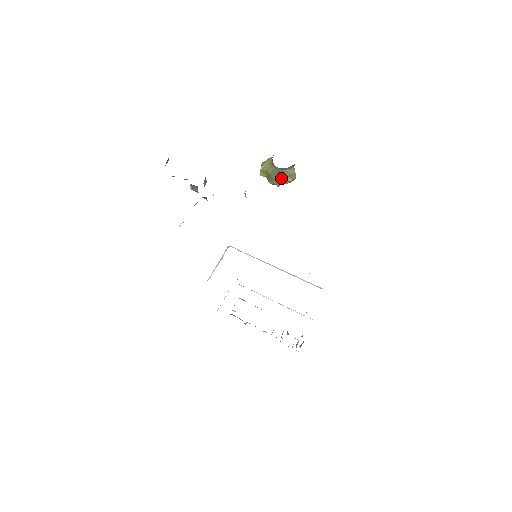
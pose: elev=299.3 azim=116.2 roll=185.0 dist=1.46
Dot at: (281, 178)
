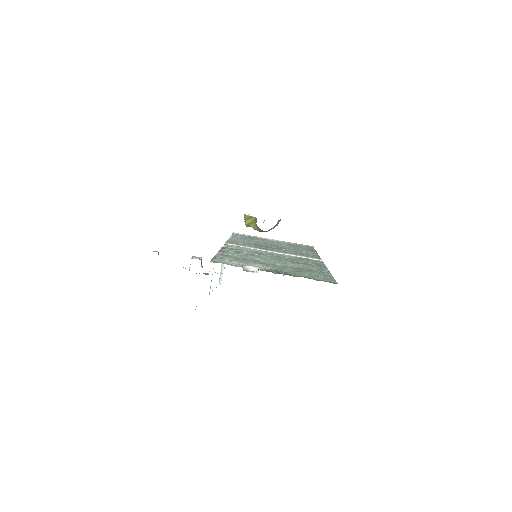
Dot at: (268, 230)
